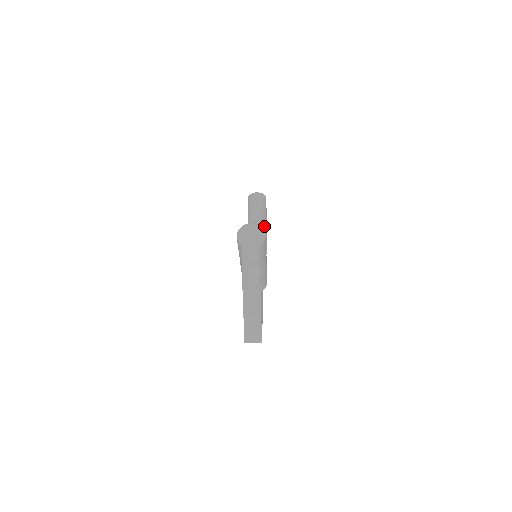
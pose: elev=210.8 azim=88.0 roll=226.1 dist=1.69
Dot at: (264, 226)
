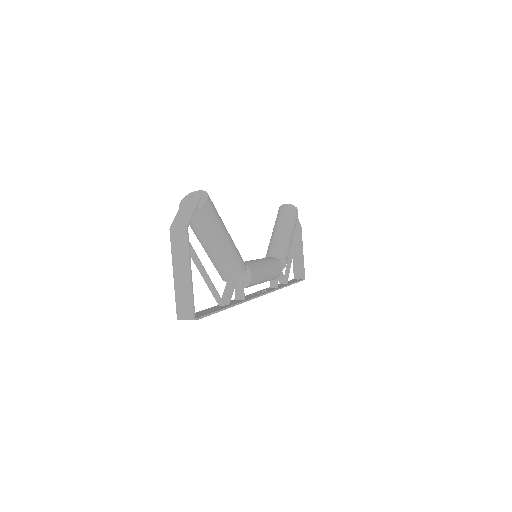
Dot at: (286, 235)
